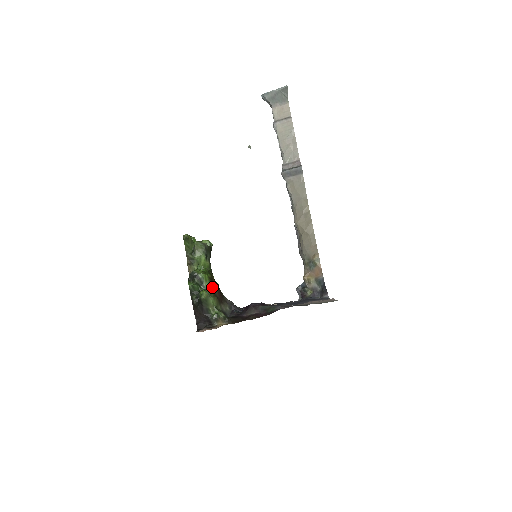
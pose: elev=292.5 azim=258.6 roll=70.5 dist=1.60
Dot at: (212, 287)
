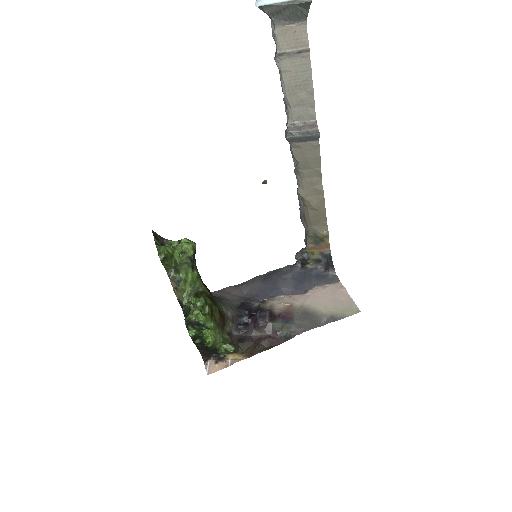
Dot at: (214, 321)
